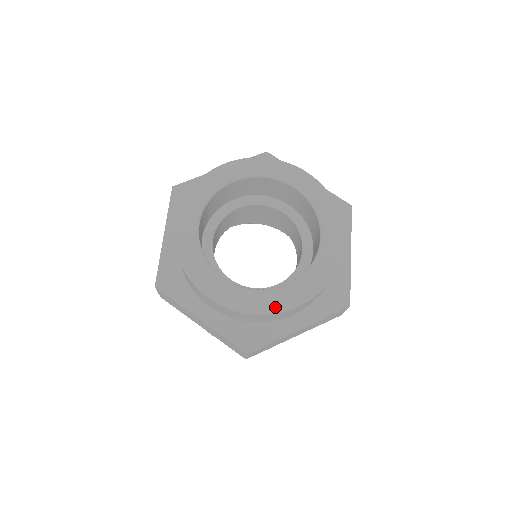
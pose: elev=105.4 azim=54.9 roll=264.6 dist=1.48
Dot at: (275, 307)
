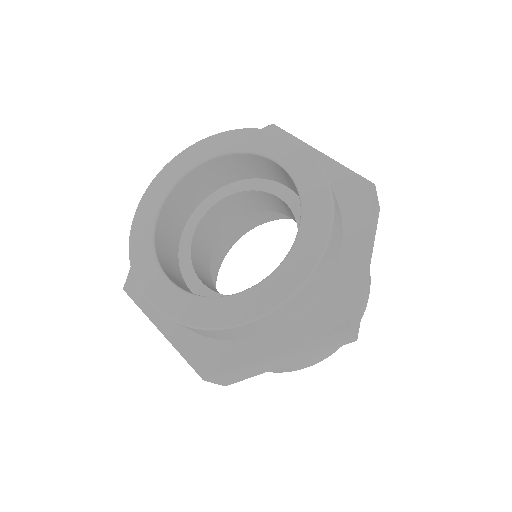
Dot at: (221, 321)
